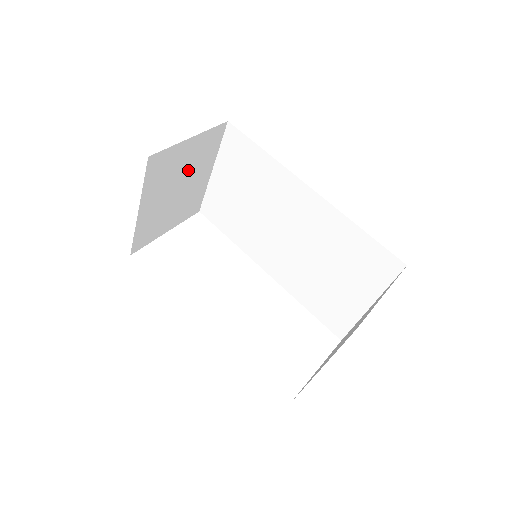
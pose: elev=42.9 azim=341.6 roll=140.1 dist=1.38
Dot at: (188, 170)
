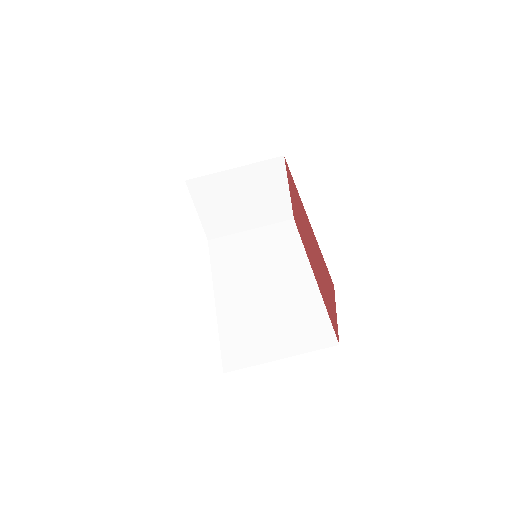
Dot at: (259, 202)
